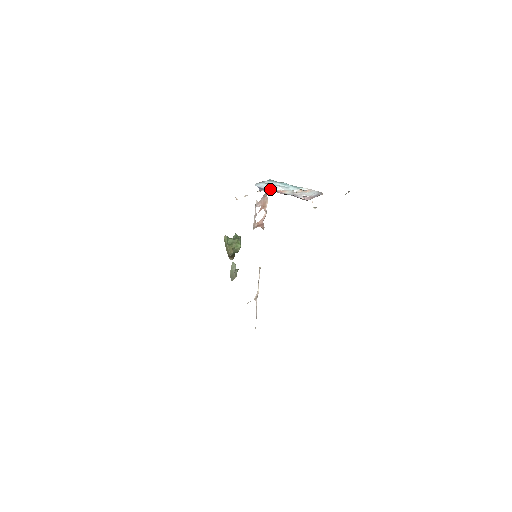
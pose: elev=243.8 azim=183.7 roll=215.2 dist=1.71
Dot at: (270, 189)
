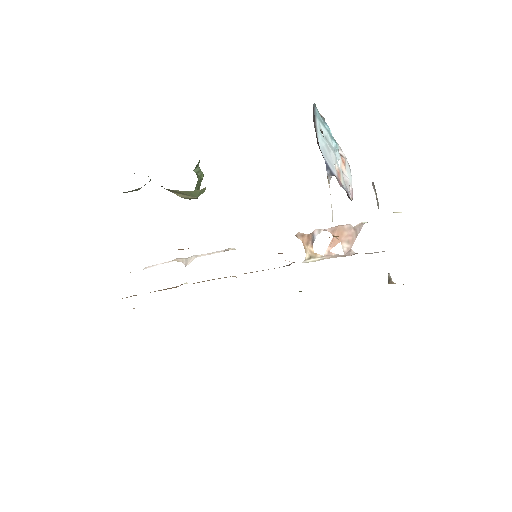
Dot at: (333, 169)
